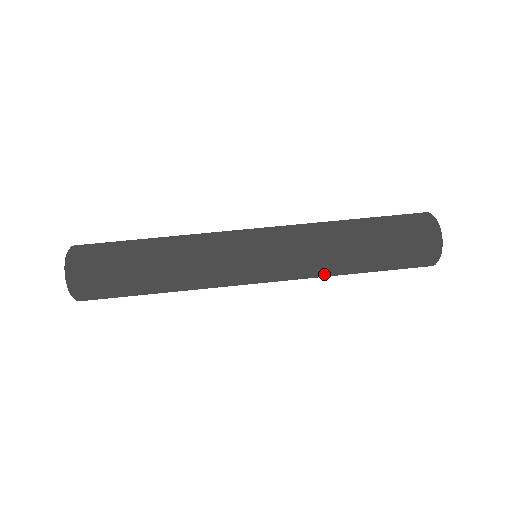
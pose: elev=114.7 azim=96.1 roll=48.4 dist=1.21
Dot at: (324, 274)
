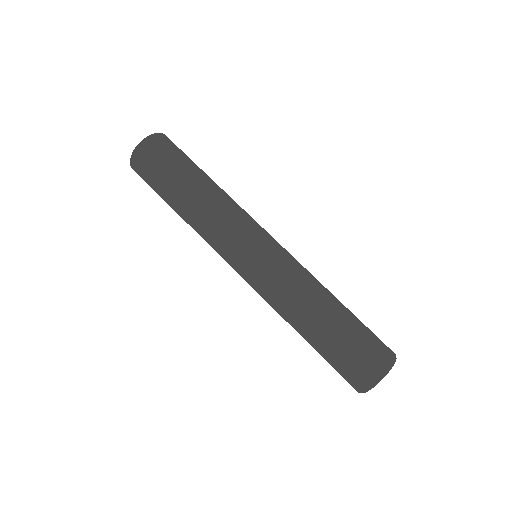
Dot at: occluded
